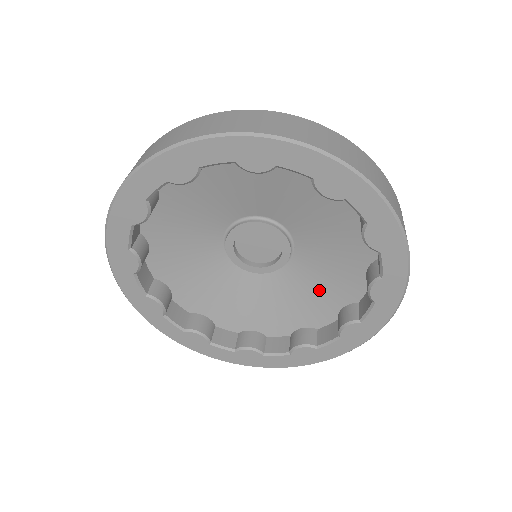
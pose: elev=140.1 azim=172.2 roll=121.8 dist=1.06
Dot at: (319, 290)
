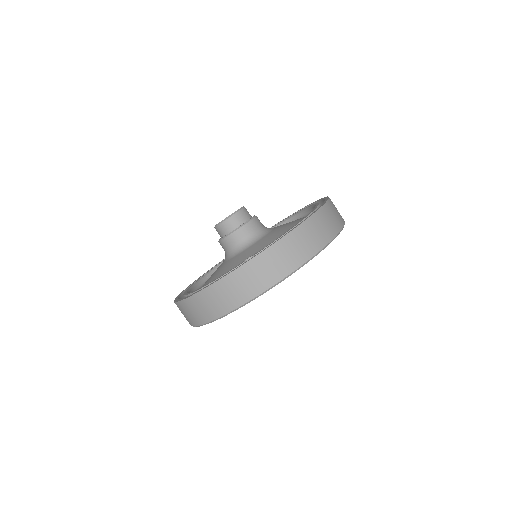
Dot at: occluded
